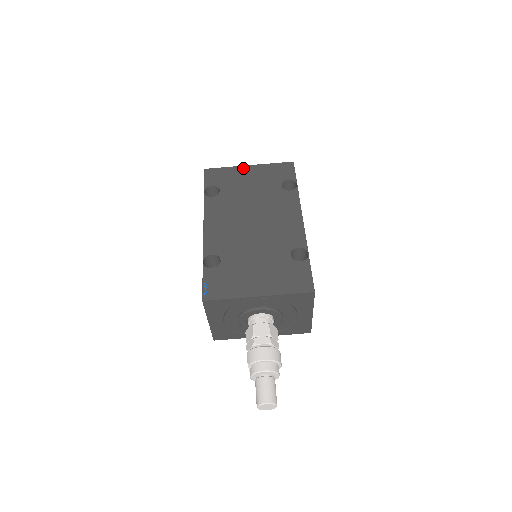
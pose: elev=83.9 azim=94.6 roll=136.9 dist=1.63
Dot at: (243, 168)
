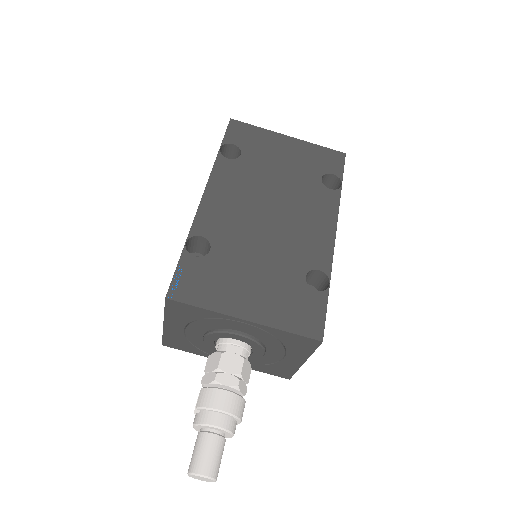
Dot at: (280, 137)
